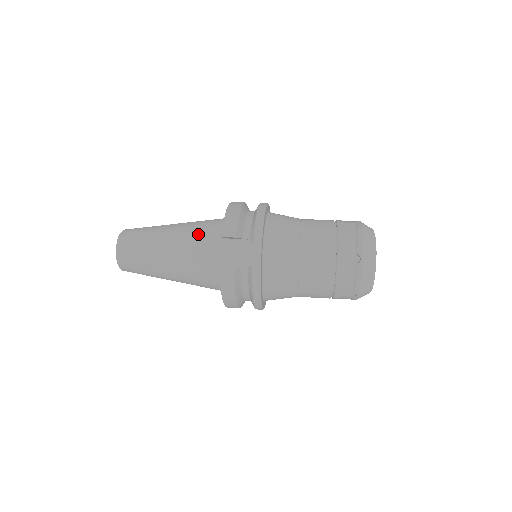
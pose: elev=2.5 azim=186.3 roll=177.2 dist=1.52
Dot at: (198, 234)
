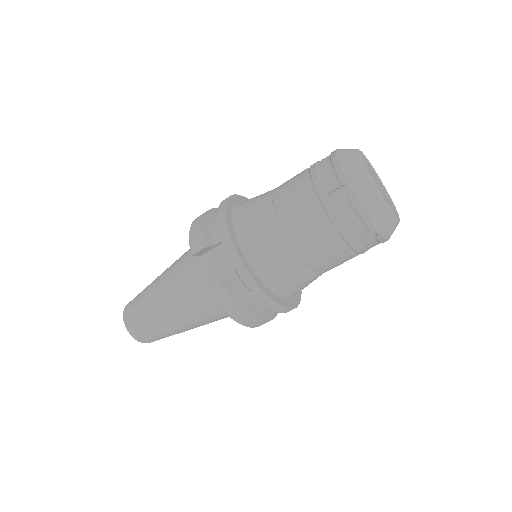
Dot at: (180, 267)
